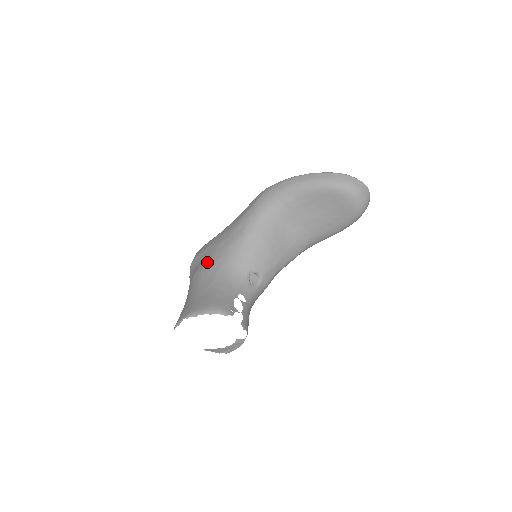
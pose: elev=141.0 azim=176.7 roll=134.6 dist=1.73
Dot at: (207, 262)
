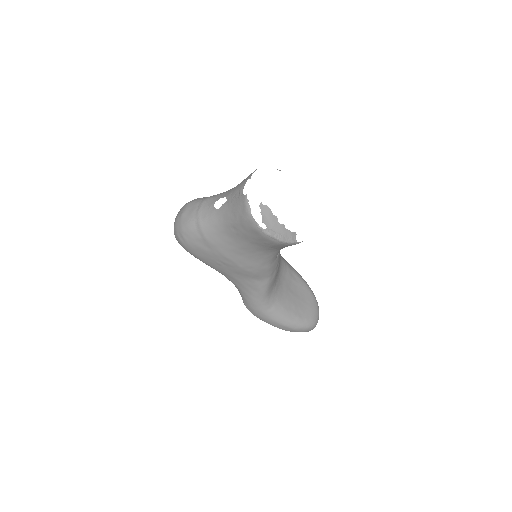
Dot at: occluded
